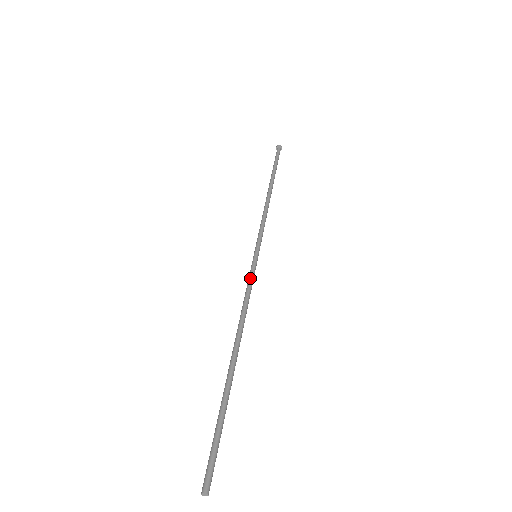
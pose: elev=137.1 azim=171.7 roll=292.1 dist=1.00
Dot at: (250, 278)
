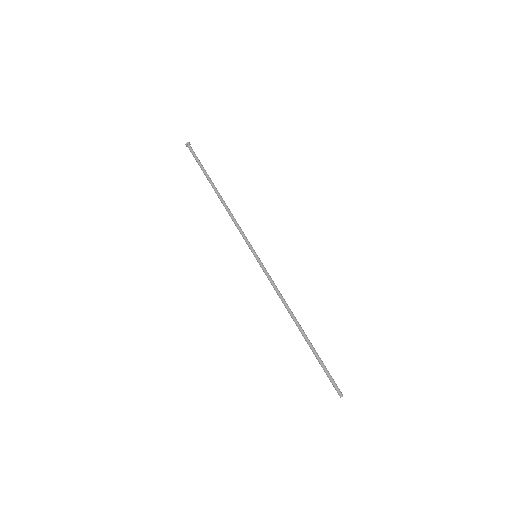
Dot at: (267, 275)
